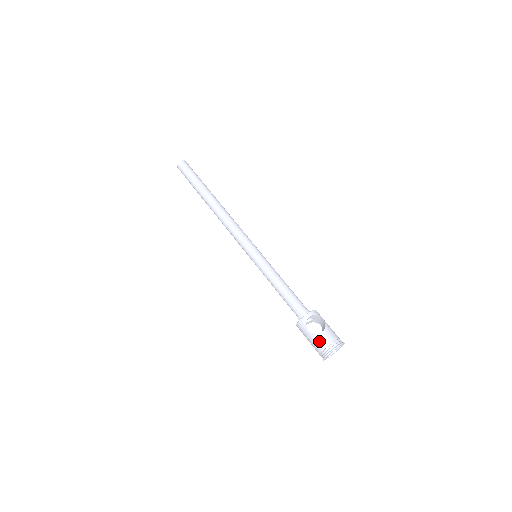
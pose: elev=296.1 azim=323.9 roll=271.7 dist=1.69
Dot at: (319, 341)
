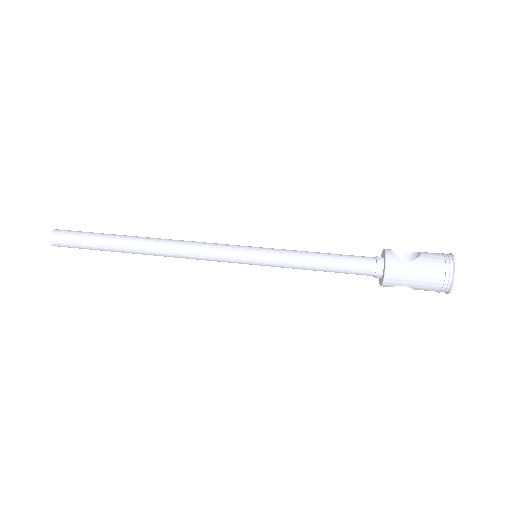
Dot at: (430, 260)
